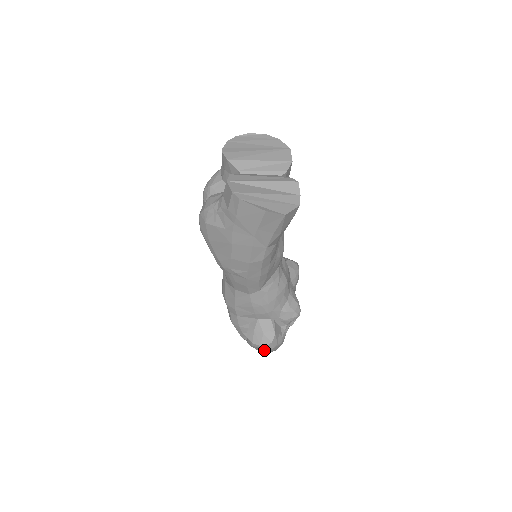
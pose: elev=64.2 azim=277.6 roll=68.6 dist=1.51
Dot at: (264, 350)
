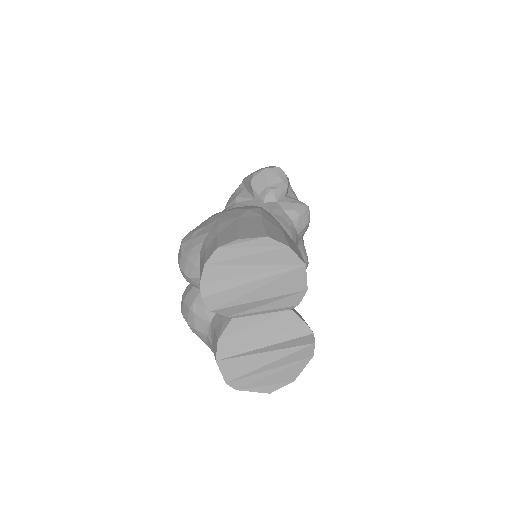
Dot at: occluded
